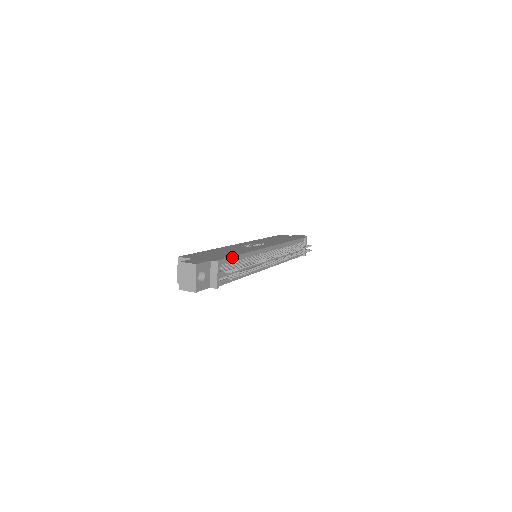
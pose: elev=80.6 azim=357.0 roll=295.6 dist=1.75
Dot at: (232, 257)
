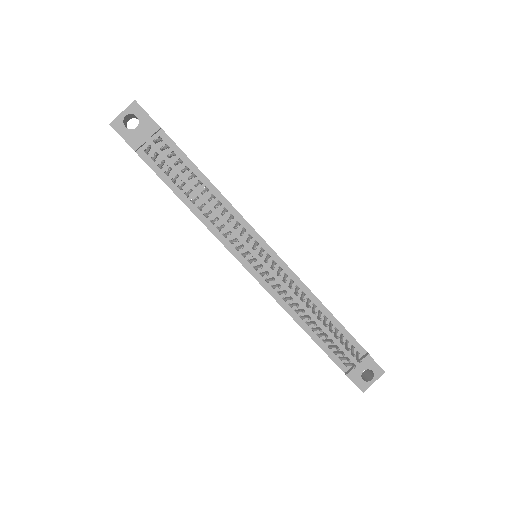
Dot at: (190, 161)
